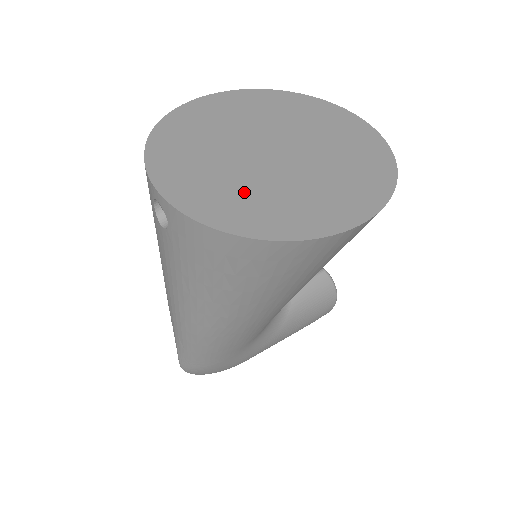
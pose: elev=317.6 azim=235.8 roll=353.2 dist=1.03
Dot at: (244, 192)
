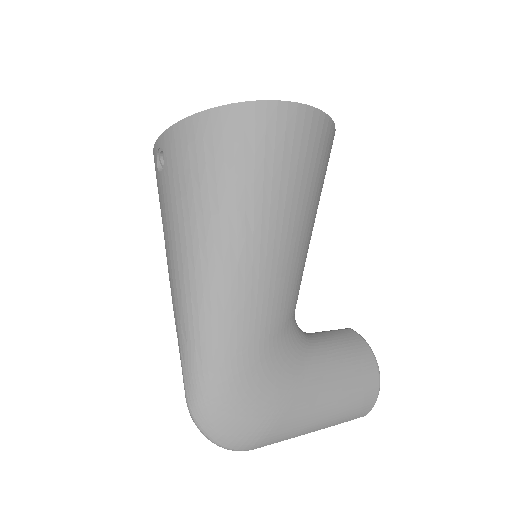
Dot at: occluded
